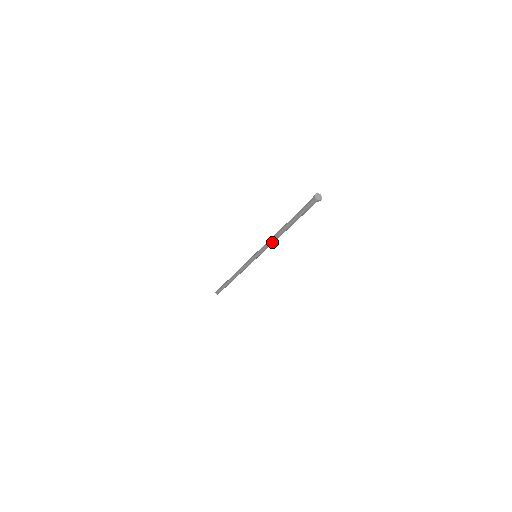
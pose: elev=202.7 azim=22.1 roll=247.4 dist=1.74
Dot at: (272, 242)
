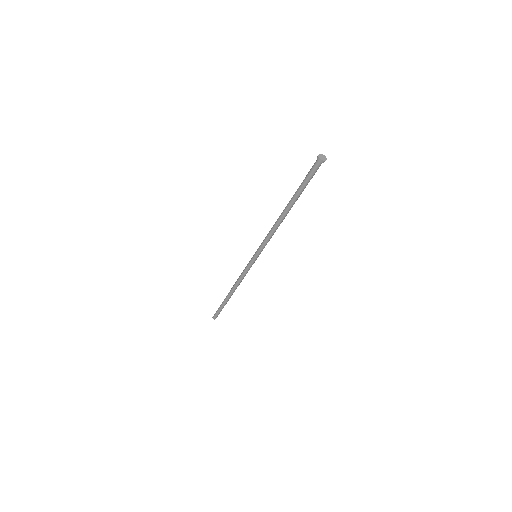
Dot at: (272, 230)
